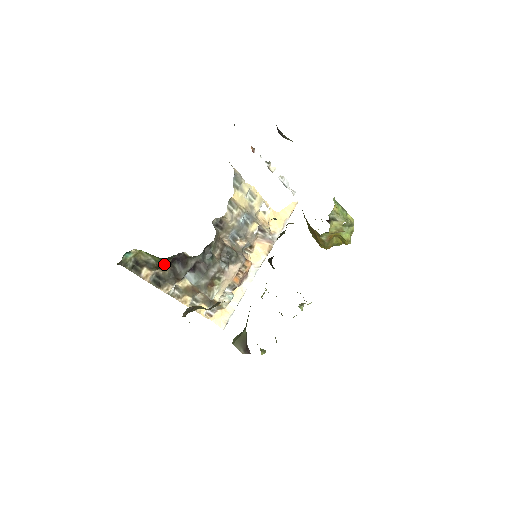
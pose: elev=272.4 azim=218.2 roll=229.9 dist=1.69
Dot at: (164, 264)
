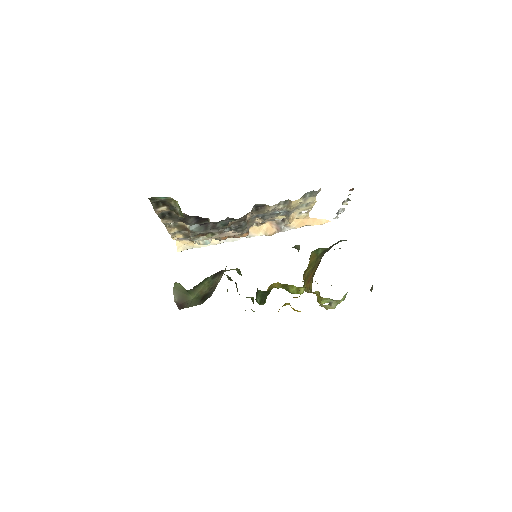
Dot at: (184, 217)
